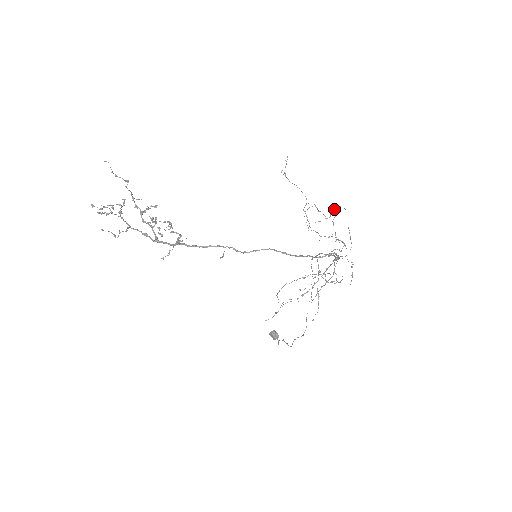
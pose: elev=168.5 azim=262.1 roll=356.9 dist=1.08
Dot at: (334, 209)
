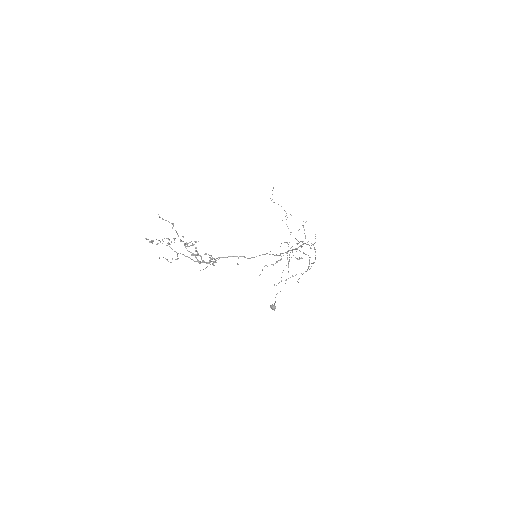
Dot at: occluded
